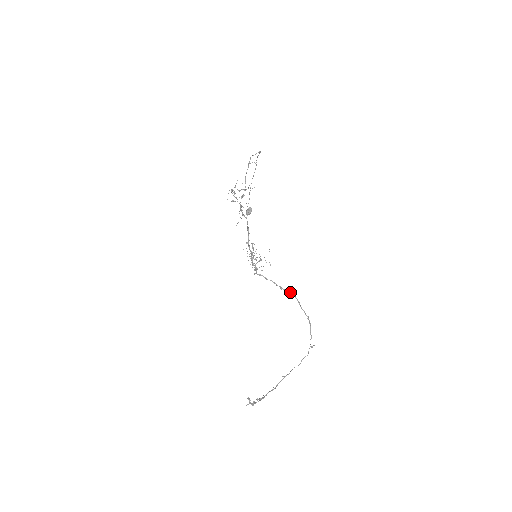
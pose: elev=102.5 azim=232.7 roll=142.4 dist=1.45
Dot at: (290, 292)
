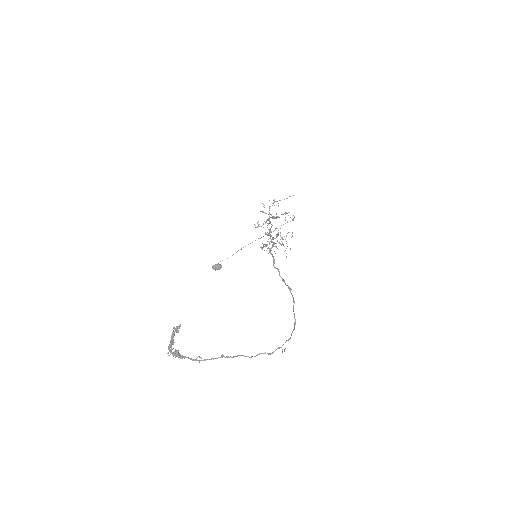
Dot at: (291, 289)
